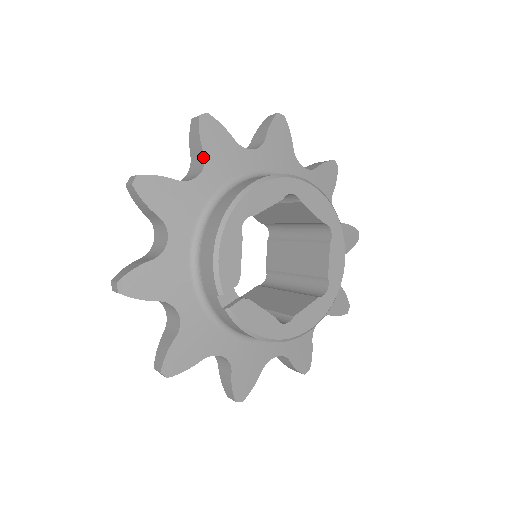
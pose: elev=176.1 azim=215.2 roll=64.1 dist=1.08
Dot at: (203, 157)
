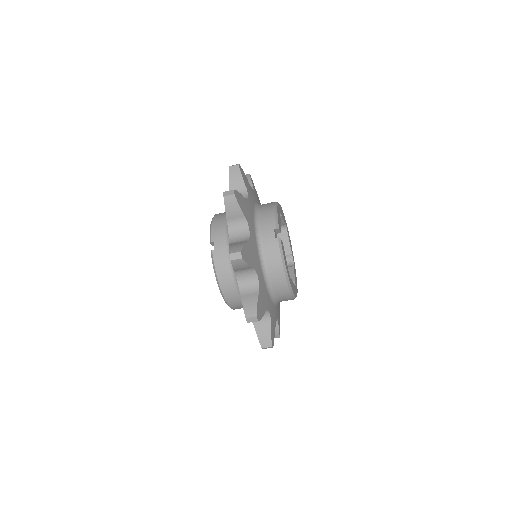
Dot at: (252, 187)
